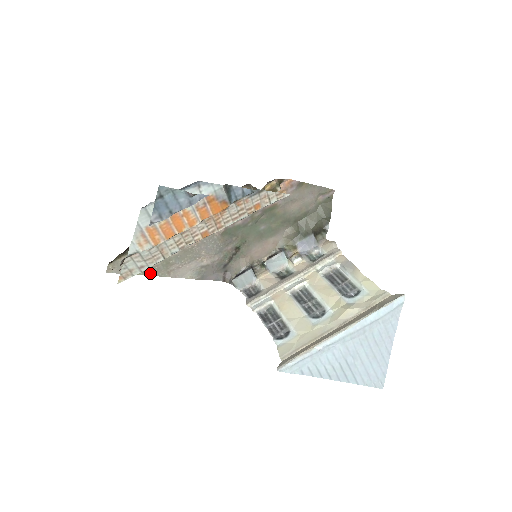
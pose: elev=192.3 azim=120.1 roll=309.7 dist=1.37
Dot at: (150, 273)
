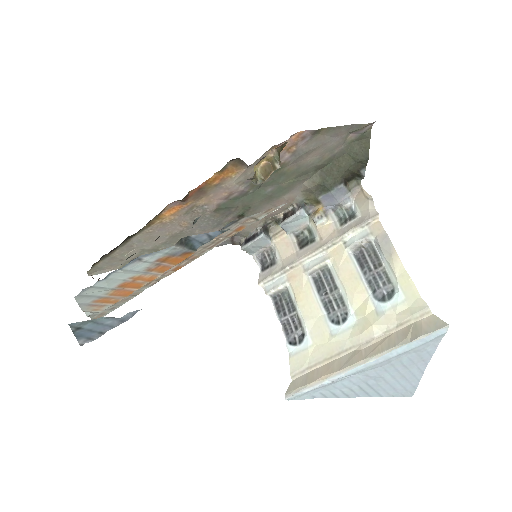
Dot at: occluded
